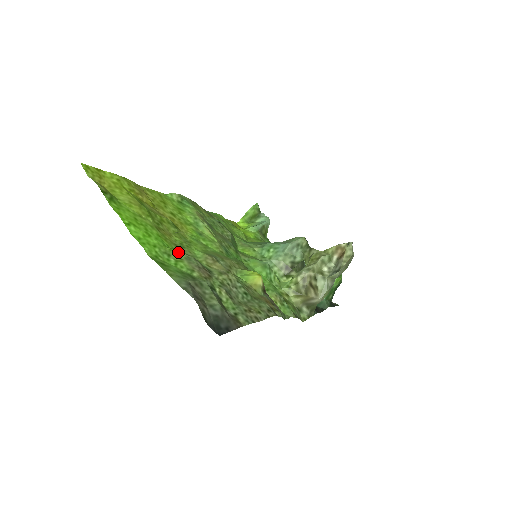
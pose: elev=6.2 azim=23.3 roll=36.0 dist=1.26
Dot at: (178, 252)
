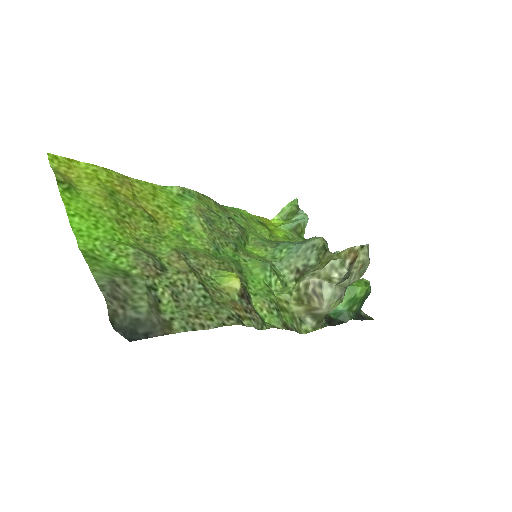
Dot at: (127, 247)
